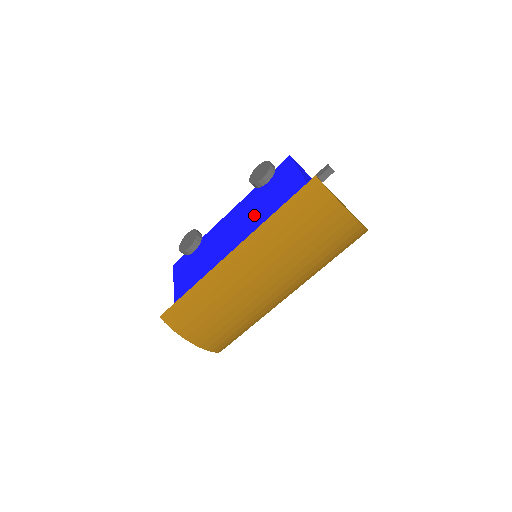
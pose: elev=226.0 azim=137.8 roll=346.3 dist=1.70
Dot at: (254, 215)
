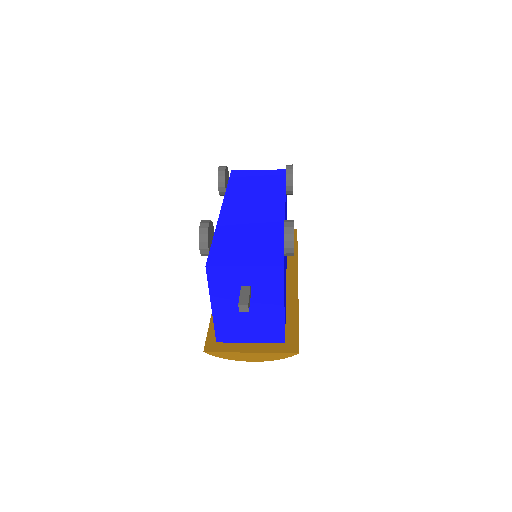
Dot at: occluded
